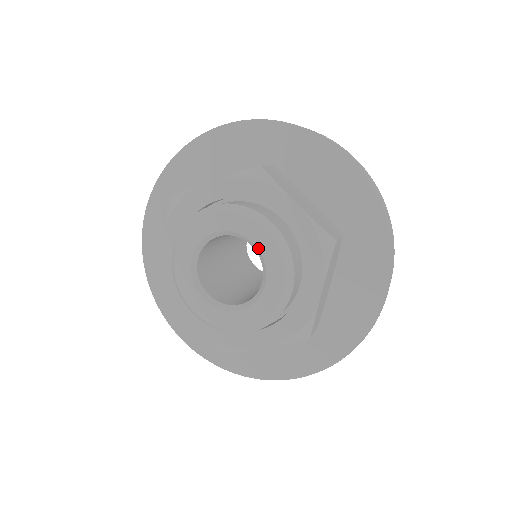
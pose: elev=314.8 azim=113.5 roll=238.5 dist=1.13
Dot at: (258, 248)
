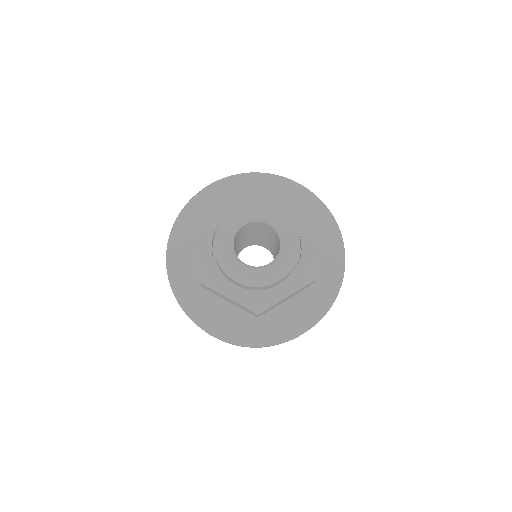
Dot at: (273, 223)
